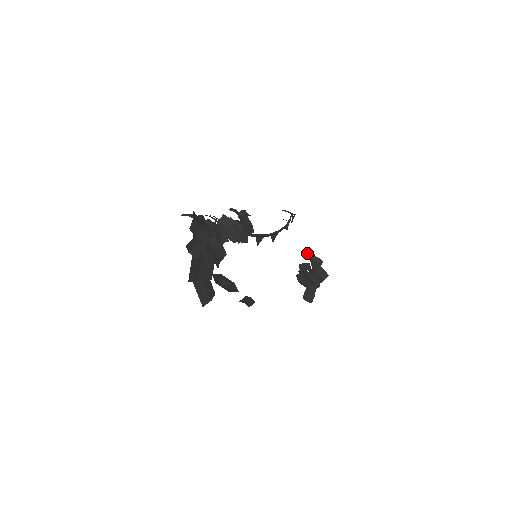
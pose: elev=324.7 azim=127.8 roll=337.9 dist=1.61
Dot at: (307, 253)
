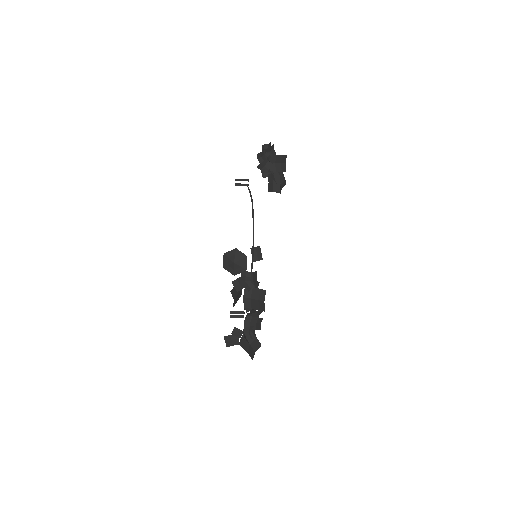
Dot at: (259, 156)
